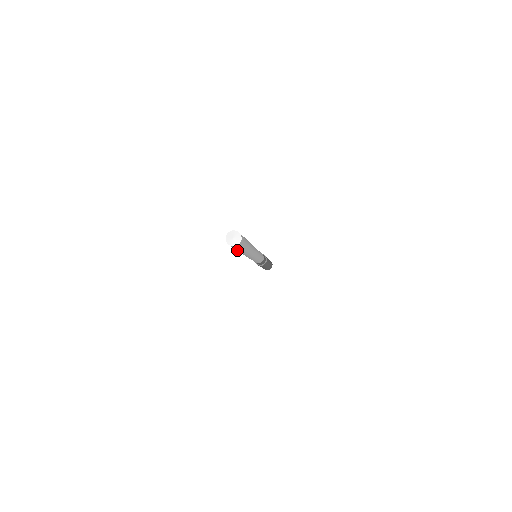
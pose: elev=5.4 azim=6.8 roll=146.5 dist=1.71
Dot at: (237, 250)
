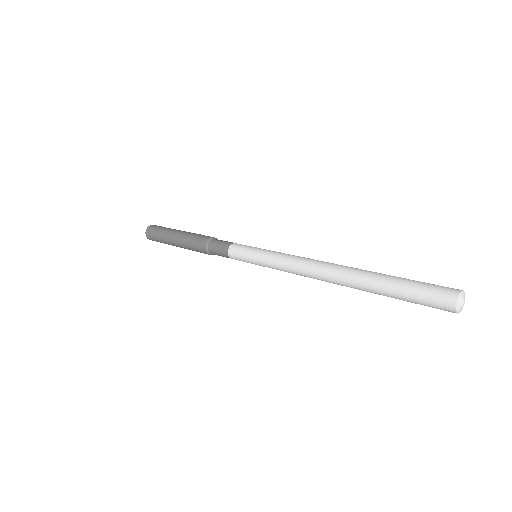
Dot at: (391, 293)
